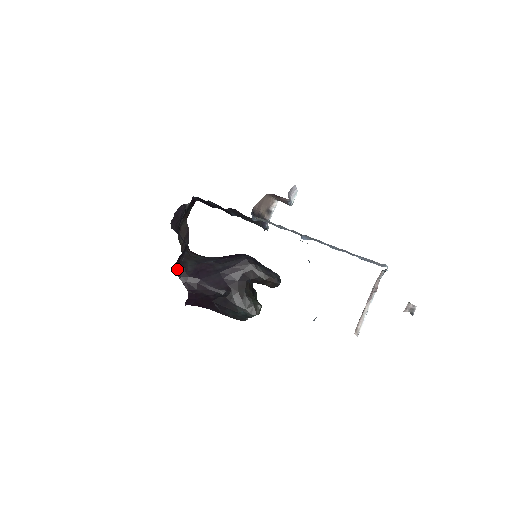
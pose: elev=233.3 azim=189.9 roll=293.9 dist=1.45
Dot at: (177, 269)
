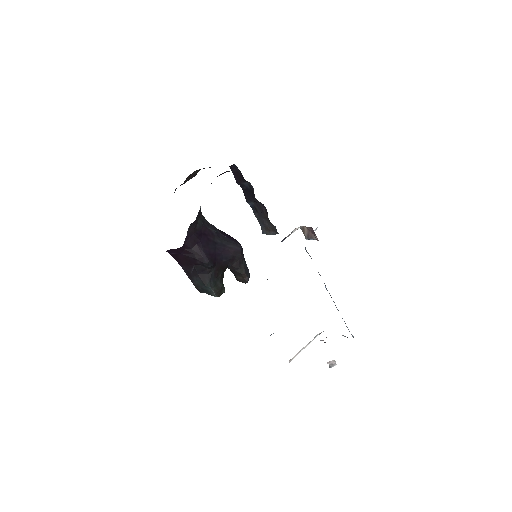
Dot at: occluded
